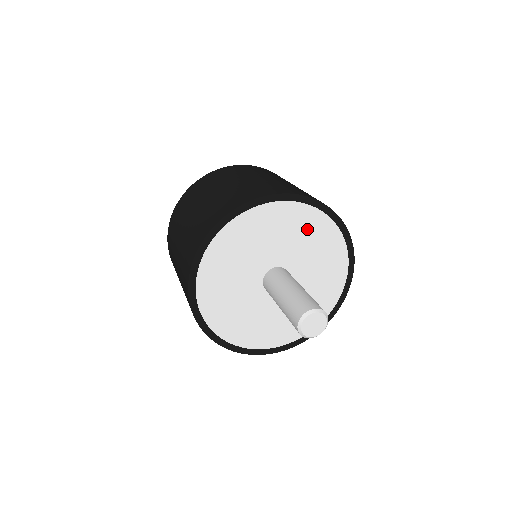
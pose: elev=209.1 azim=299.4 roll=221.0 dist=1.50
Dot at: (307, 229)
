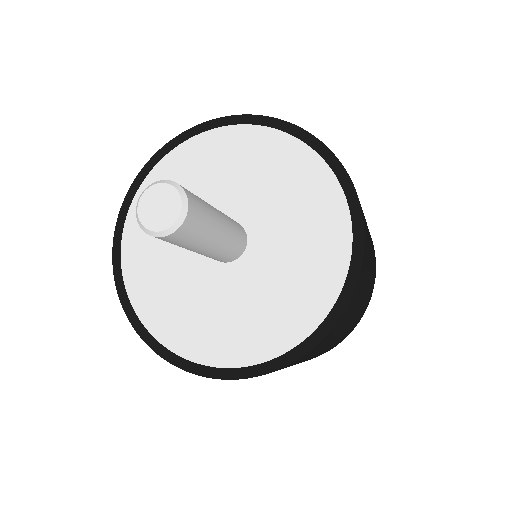
Dot at: (217, 159)
